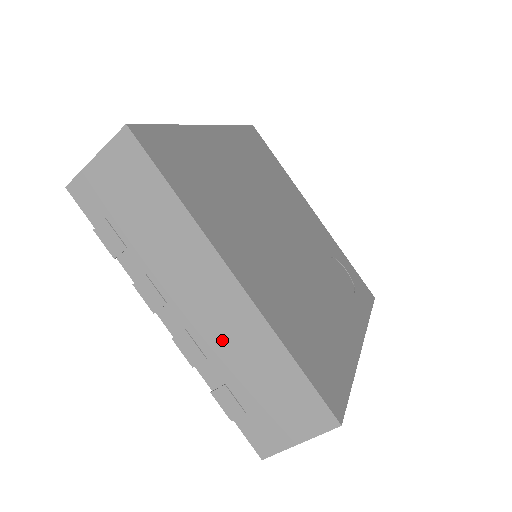
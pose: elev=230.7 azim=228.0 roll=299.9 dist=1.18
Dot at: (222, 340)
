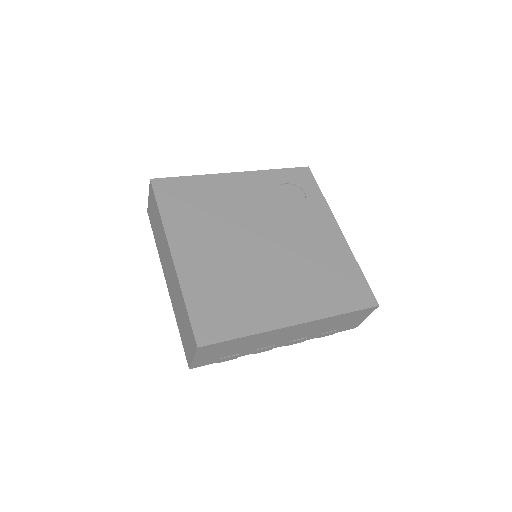
Dot at: (309, 332)
